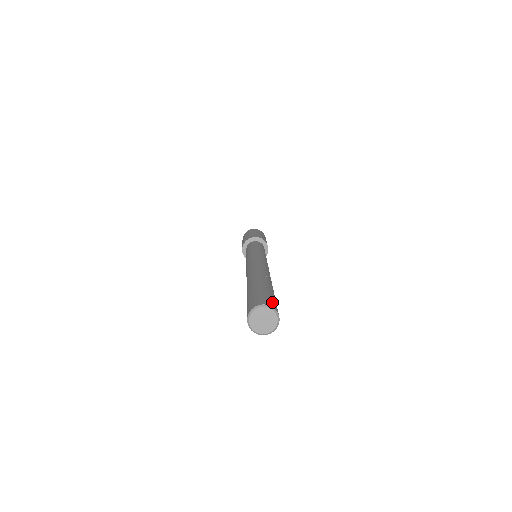
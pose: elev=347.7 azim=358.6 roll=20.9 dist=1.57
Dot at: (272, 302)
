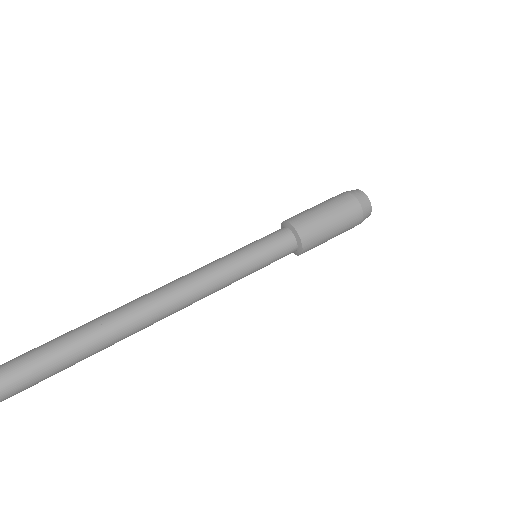
Dot at: (4, 374)
